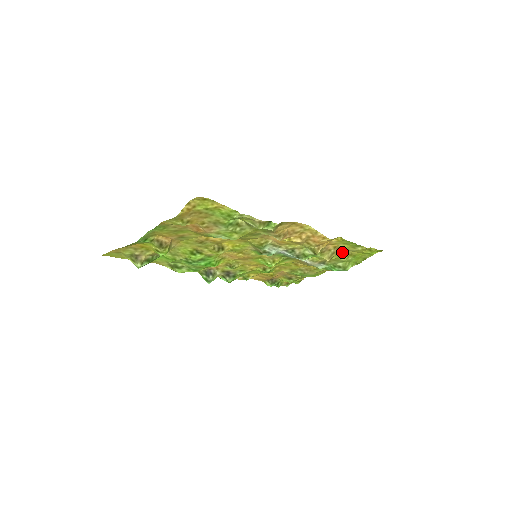
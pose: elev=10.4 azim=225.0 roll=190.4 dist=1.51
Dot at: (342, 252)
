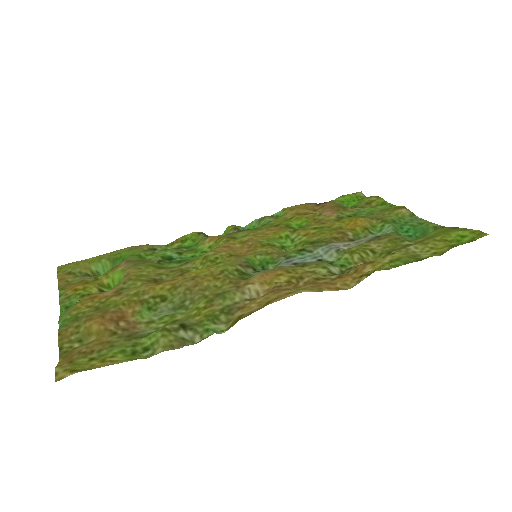
Dot at: (400, 247)
